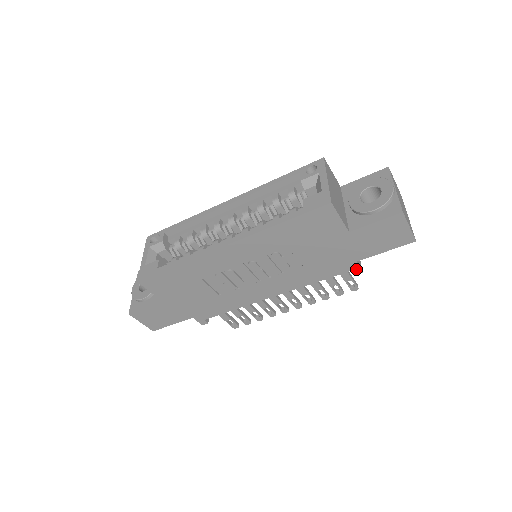
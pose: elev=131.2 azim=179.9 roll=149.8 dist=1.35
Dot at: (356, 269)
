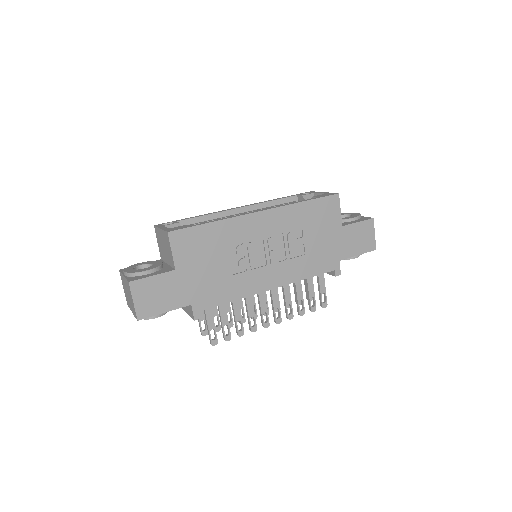
Dot at: (338, 270)
